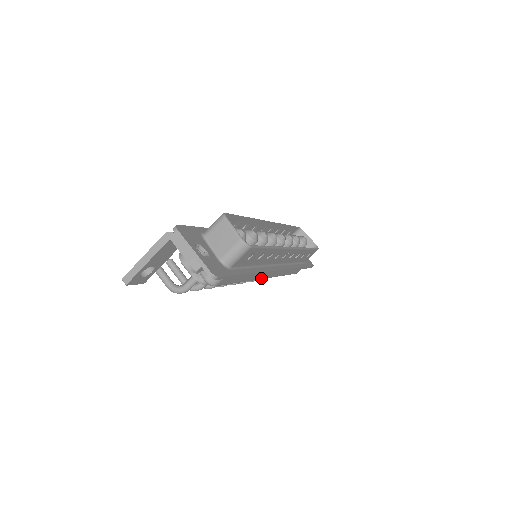
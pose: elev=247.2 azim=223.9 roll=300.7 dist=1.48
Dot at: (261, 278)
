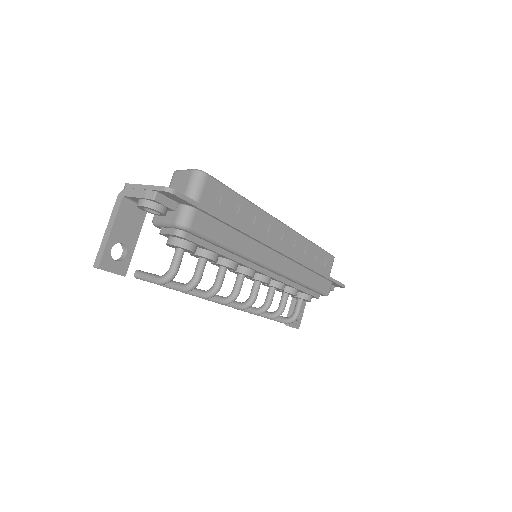
Dot at: (266, 263)
